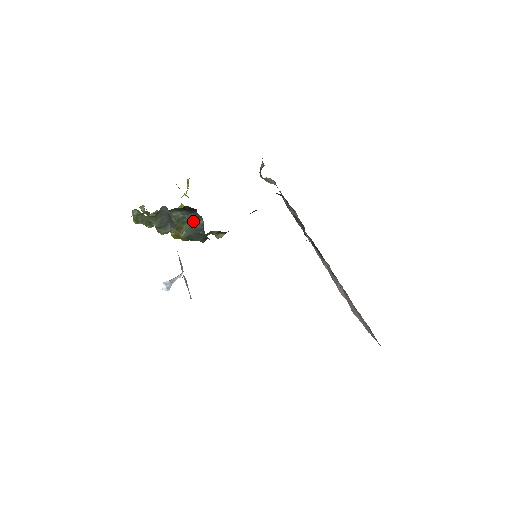
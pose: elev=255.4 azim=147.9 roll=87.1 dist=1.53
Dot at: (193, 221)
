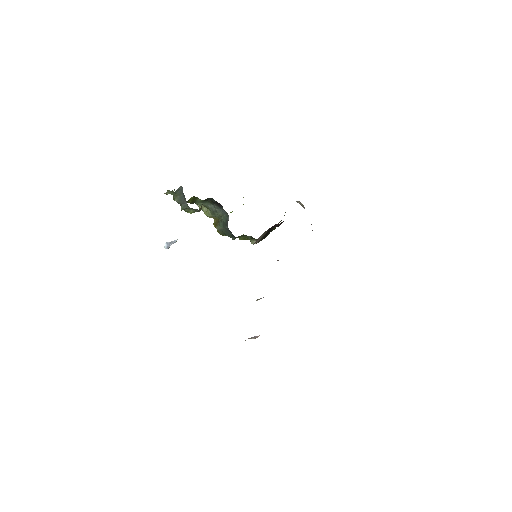
Dot at: (223, 216)
